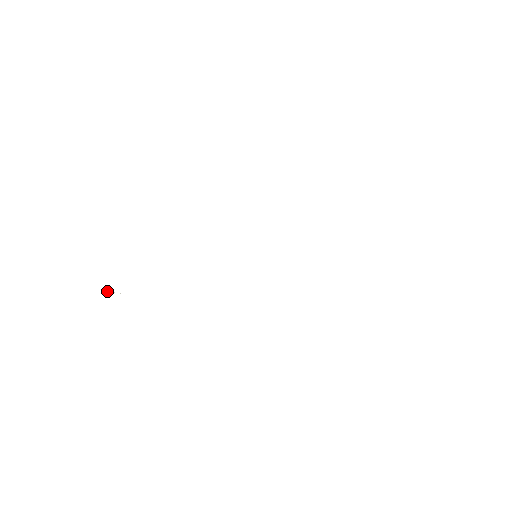
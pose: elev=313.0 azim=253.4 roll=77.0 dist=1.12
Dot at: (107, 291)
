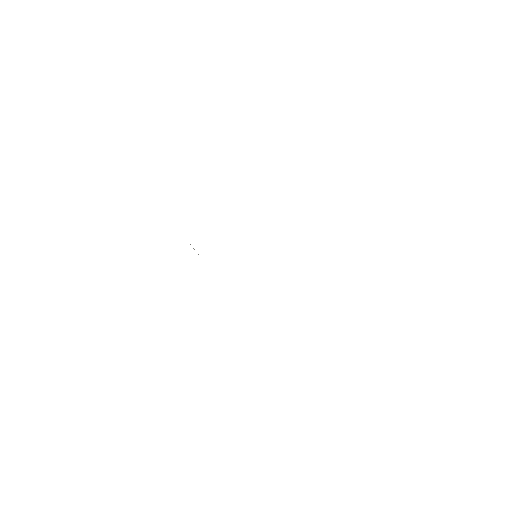
Dot at: (193, 248)
